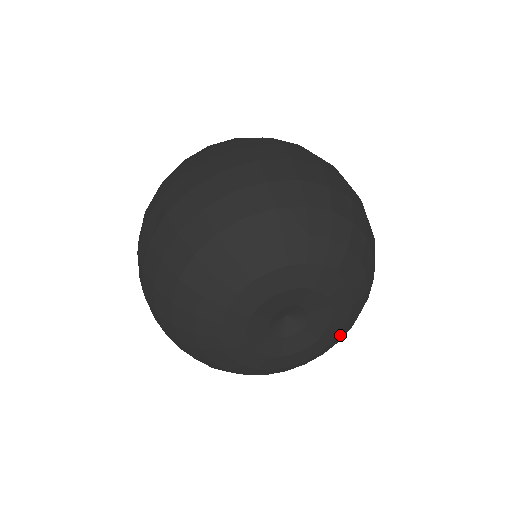
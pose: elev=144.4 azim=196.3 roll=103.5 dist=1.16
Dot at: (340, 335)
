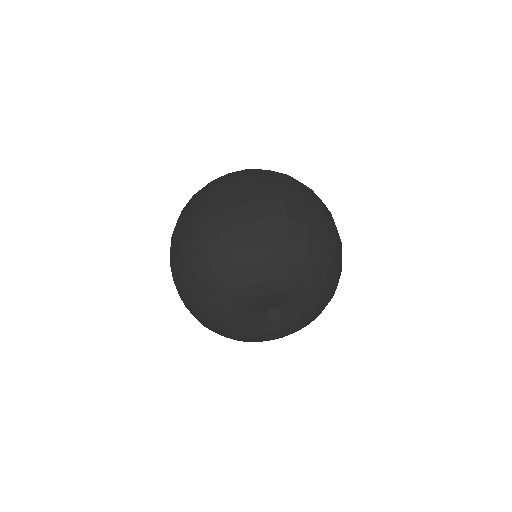
Dot at: (316, 314)
